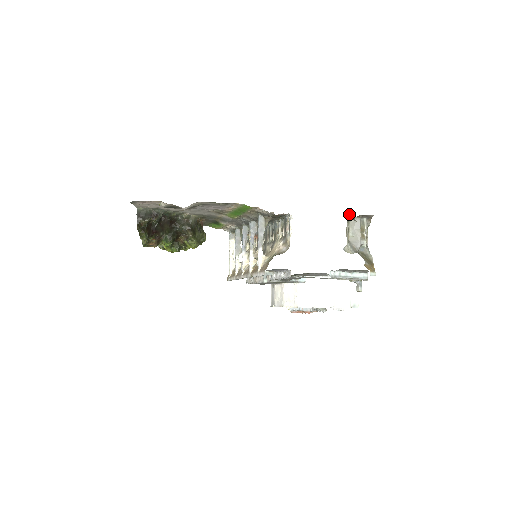
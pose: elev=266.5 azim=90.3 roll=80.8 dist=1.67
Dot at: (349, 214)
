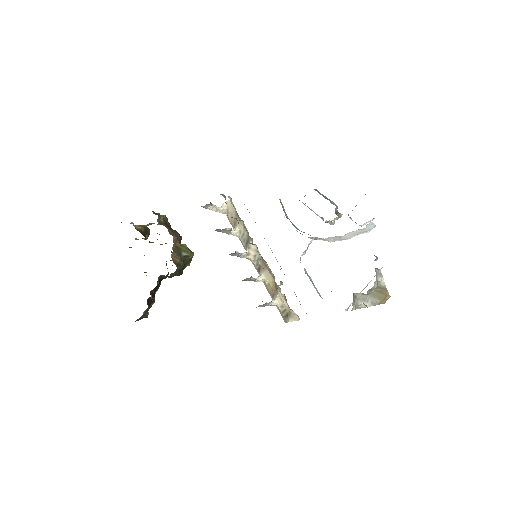
Dot at: occluded
